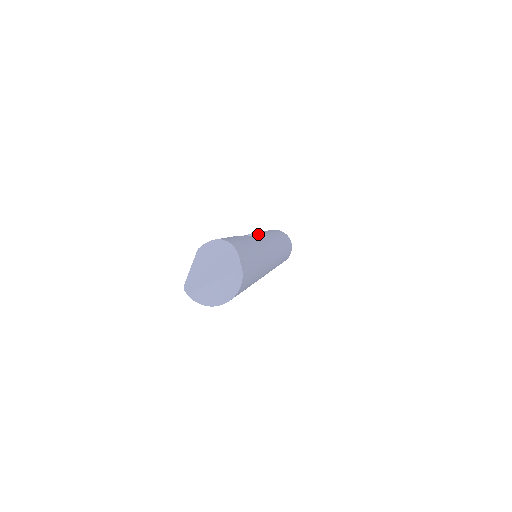
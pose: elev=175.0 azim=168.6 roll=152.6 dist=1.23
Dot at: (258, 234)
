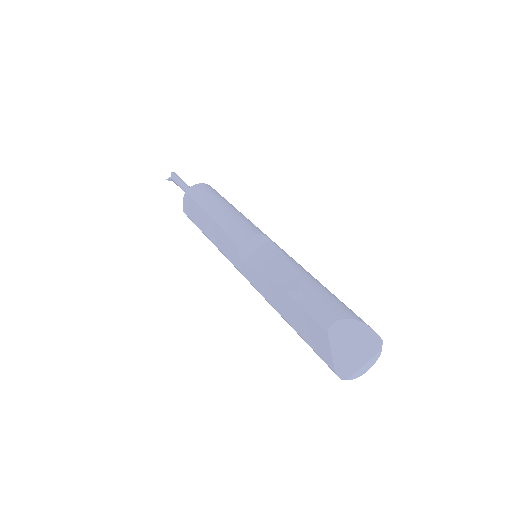
Dot at: (256, 235)
